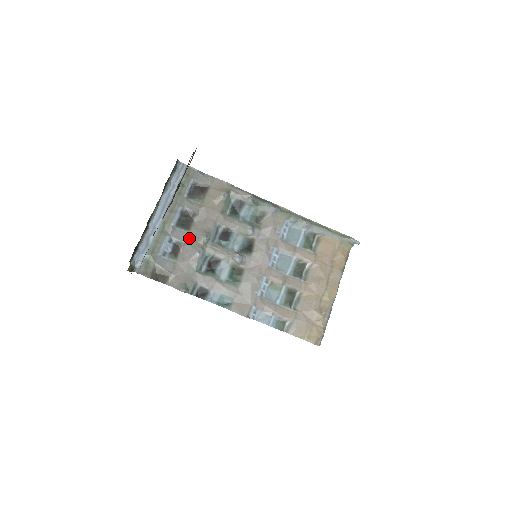
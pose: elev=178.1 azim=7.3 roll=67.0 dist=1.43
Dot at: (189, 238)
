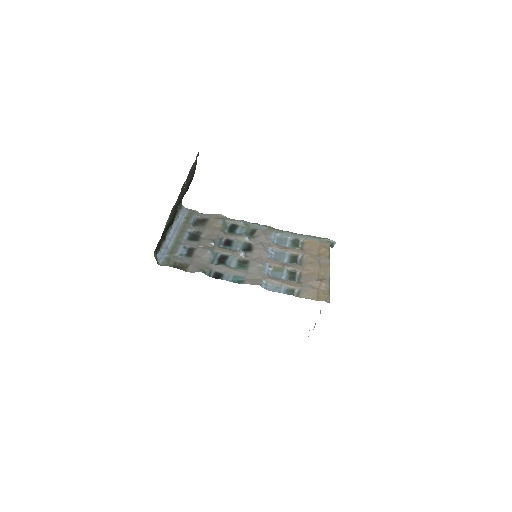
Dot at: (199, 245)
